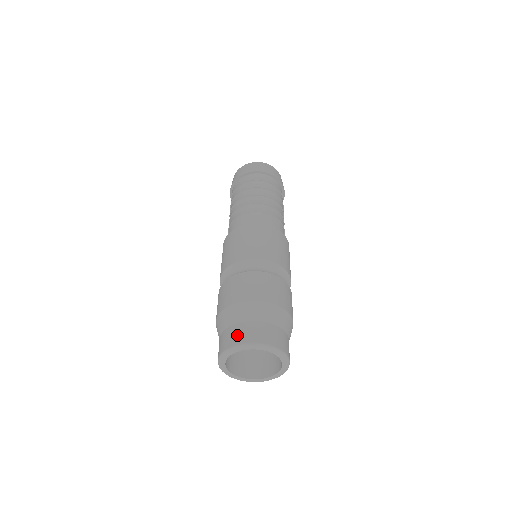
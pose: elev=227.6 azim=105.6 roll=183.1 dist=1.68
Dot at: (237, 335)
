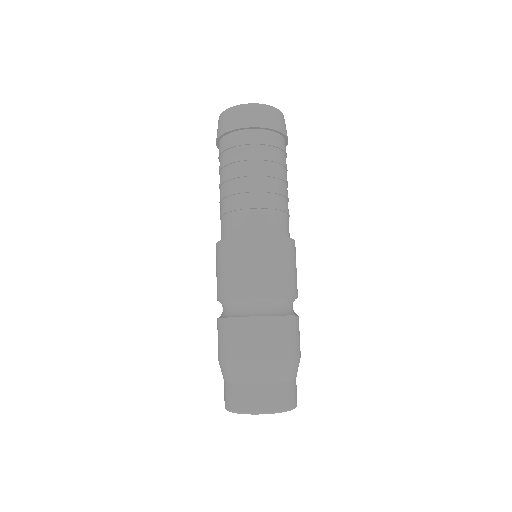
Dot at: (237, 400)
